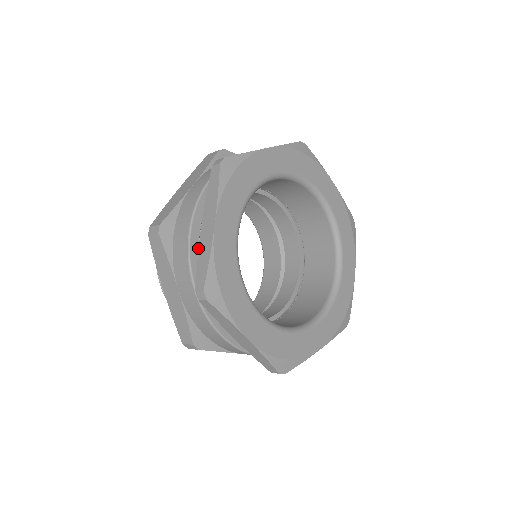
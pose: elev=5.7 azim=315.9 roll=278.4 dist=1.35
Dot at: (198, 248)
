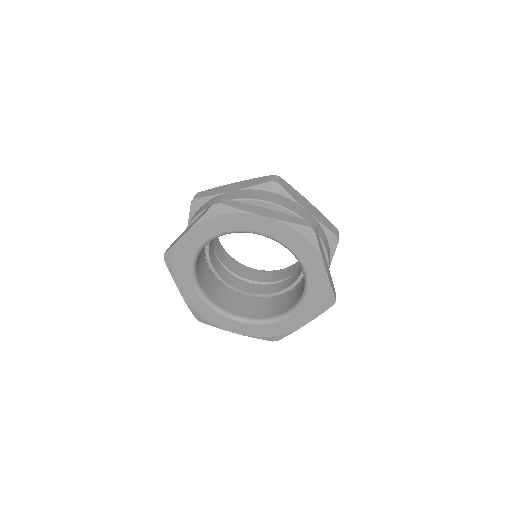
Dot at: occluded
